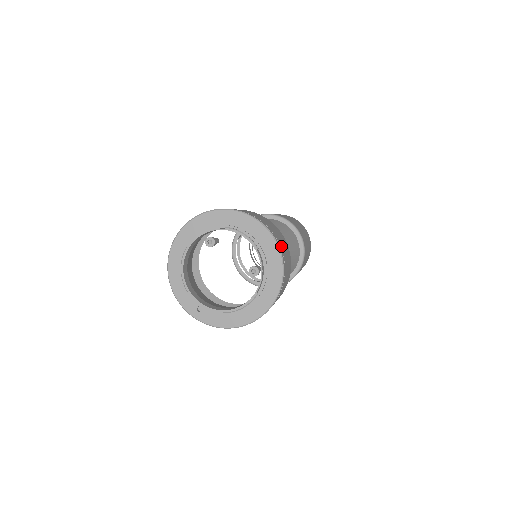
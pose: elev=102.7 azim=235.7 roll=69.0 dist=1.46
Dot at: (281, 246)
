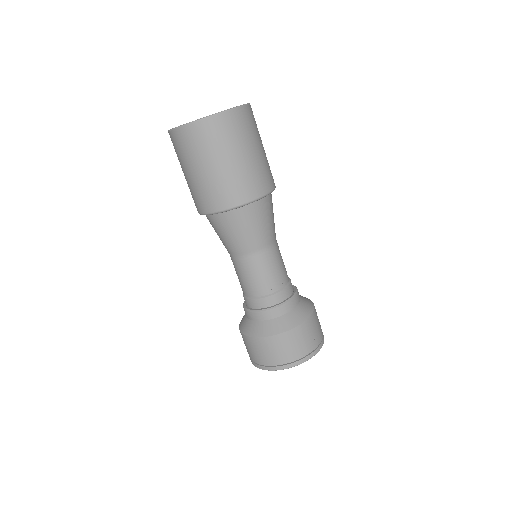
Dot at: (304, 353)
